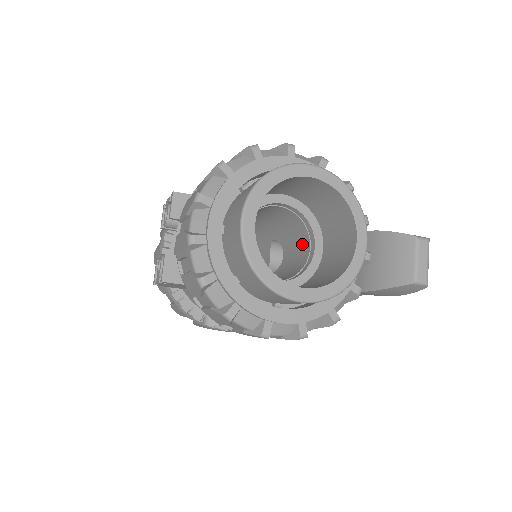
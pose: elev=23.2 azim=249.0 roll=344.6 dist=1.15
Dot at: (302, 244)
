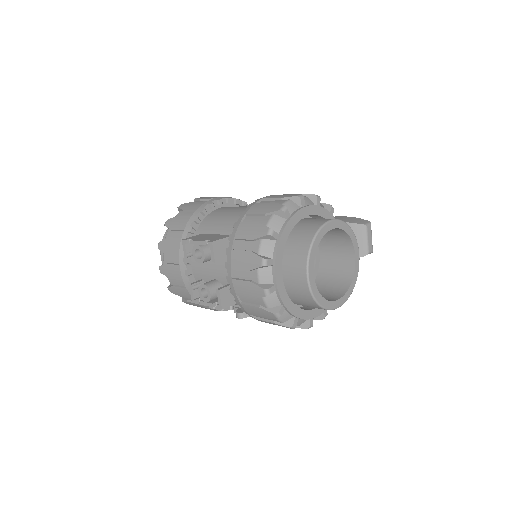
Dot at: occluded
